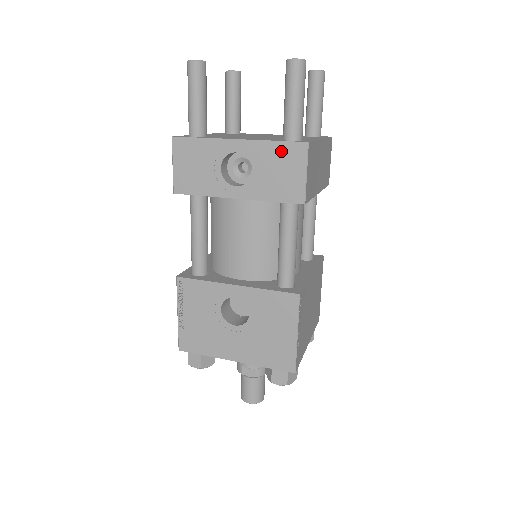
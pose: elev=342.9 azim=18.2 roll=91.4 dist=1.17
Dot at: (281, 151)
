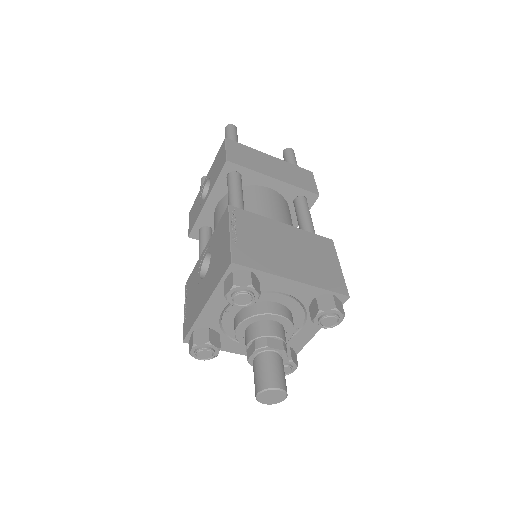
Dot at: (218, 156)
